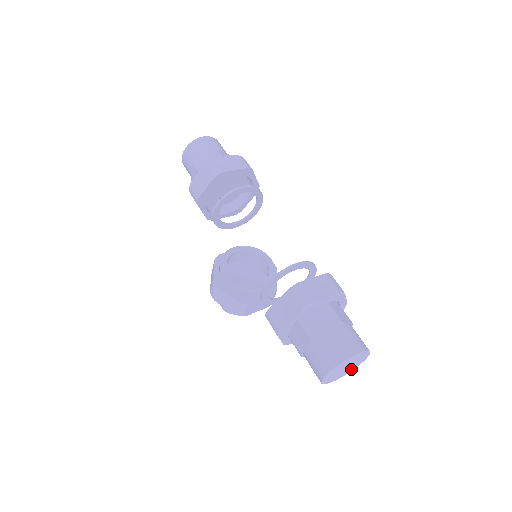
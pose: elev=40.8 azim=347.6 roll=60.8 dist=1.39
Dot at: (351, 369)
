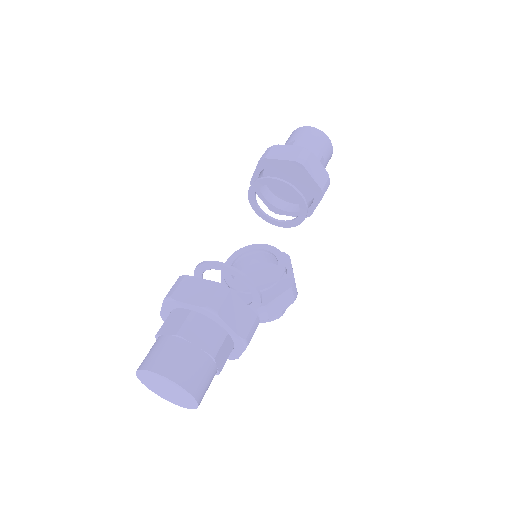
Dot at: (189, 404)
